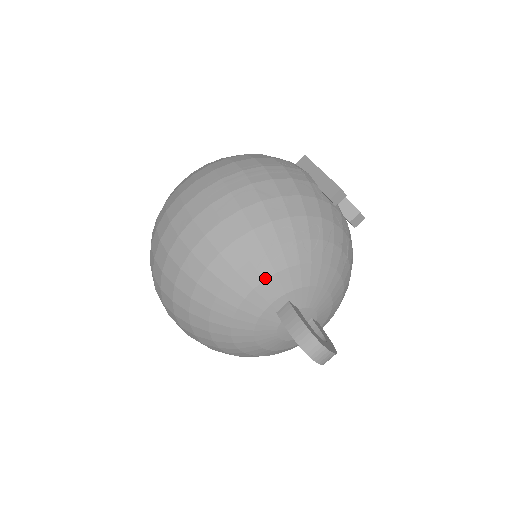
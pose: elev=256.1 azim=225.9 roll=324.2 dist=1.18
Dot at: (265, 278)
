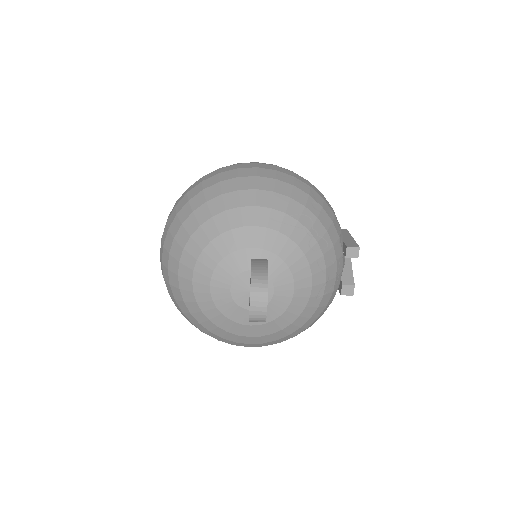
Dot at: (269, 227)
